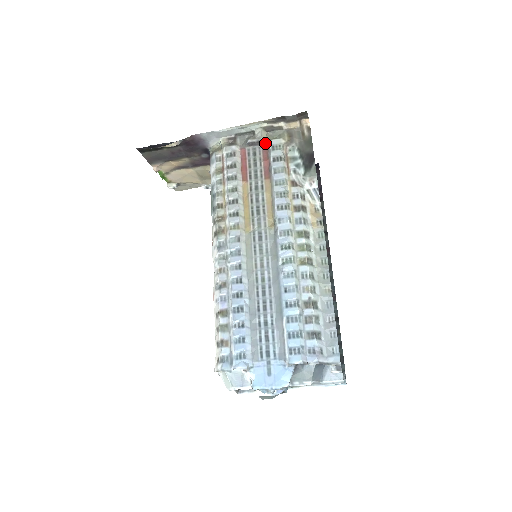
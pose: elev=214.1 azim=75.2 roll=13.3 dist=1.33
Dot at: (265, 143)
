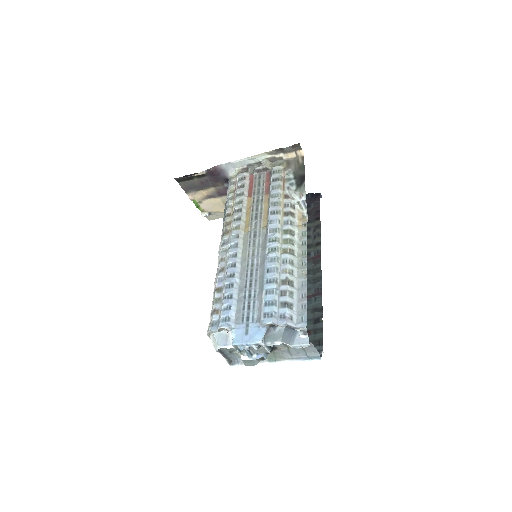
Dot at: (269, 170)
